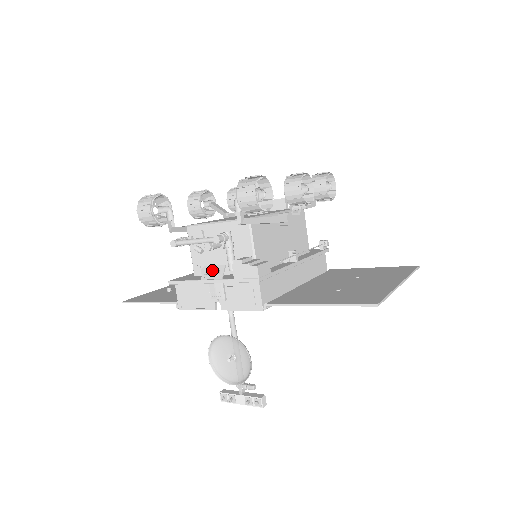
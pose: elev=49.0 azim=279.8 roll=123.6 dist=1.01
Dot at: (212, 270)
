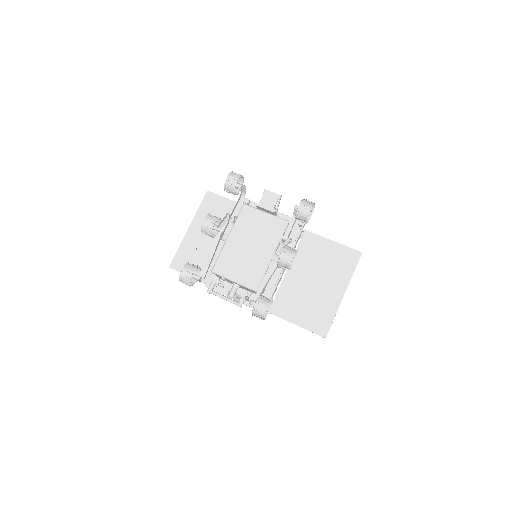
Dot at: (235, 299)
